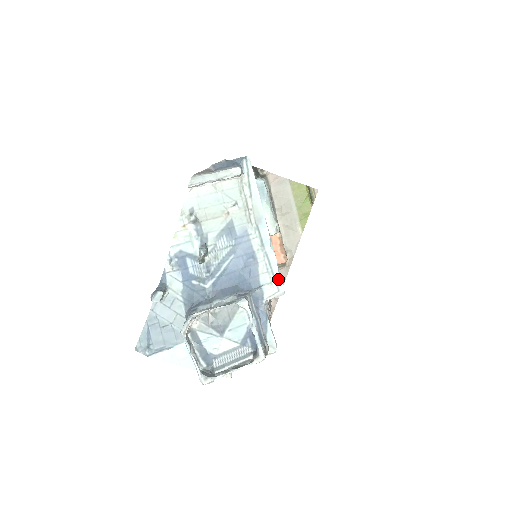
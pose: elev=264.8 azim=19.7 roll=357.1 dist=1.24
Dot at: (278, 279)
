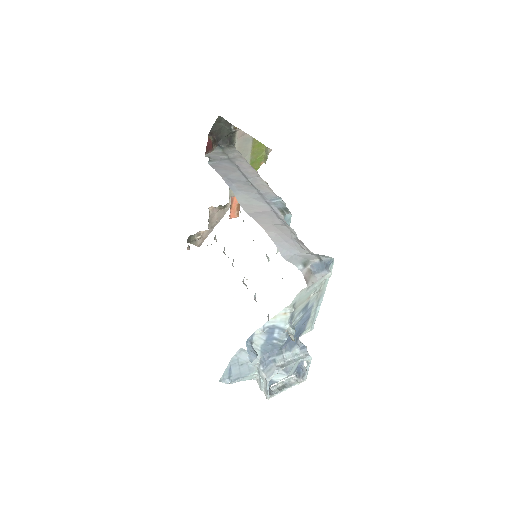
Dot at: occluded
